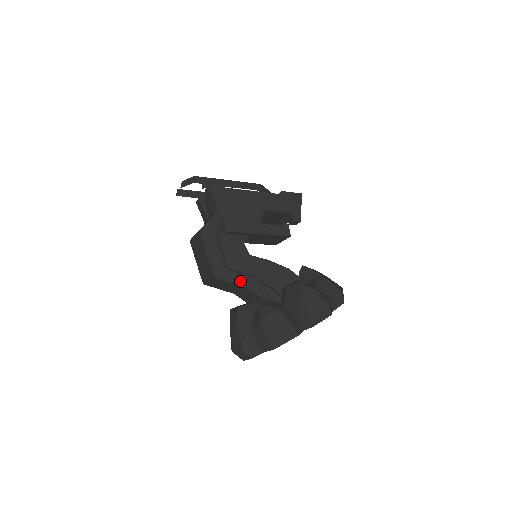
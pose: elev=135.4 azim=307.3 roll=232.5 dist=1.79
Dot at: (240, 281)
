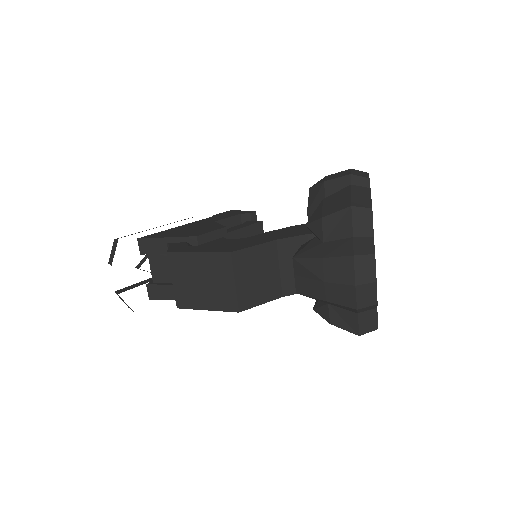
Dot at: (262, 242)
